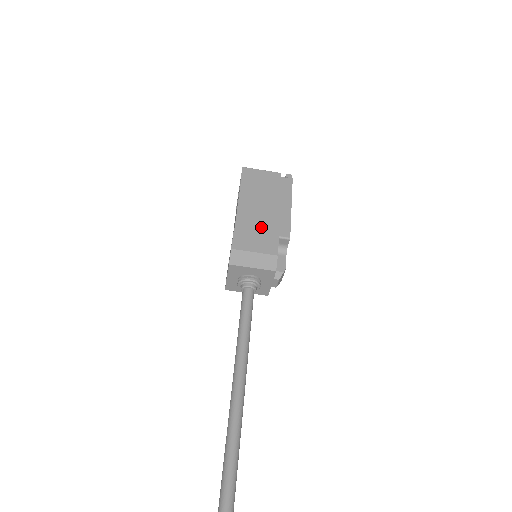
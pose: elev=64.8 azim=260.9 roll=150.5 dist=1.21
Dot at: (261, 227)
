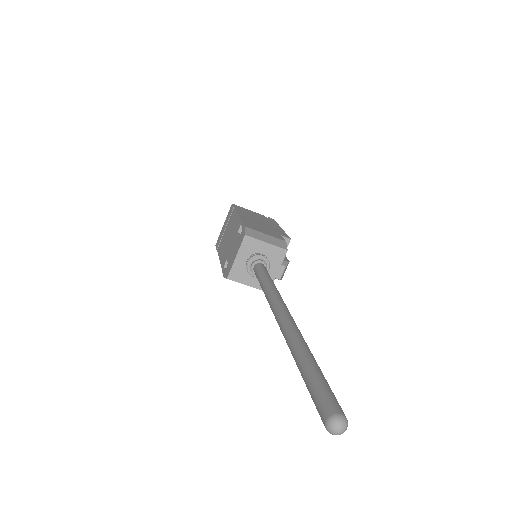
Dot at: (264, 227)
